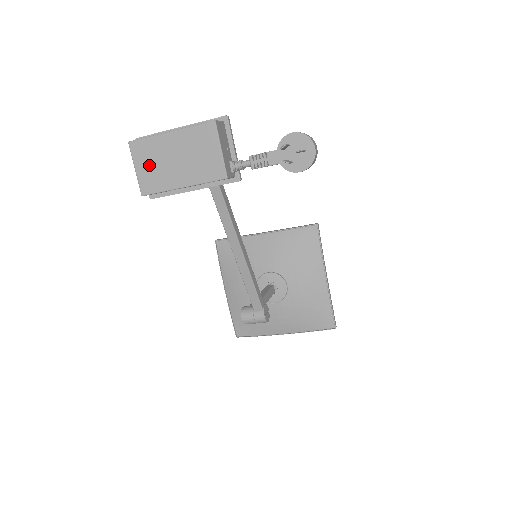
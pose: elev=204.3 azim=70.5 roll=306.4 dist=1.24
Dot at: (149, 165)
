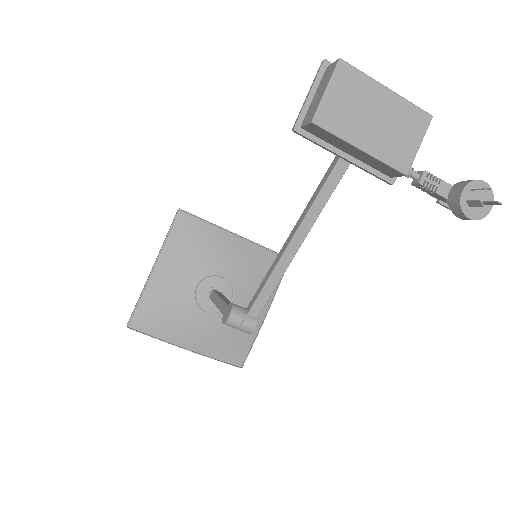
Dot at: (344, 99)
